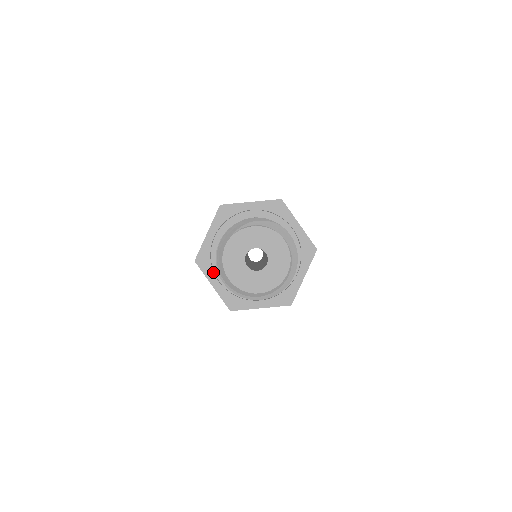
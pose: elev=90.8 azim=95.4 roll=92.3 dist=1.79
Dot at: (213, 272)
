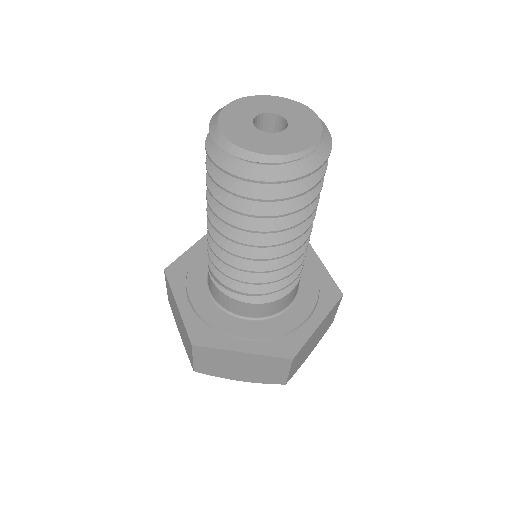
Dot at: (185, 288)
